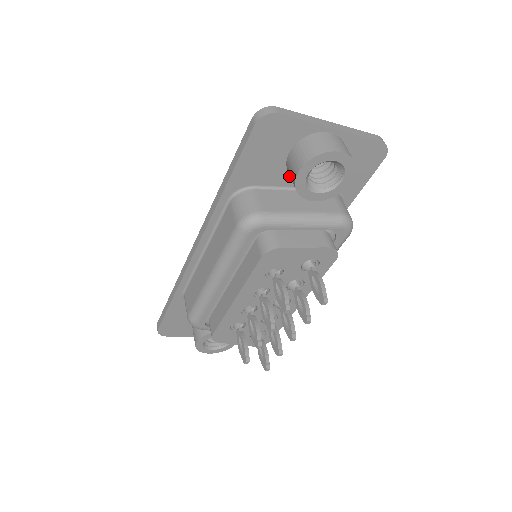
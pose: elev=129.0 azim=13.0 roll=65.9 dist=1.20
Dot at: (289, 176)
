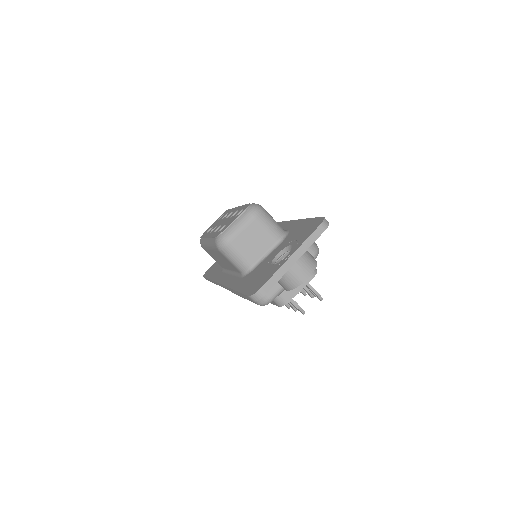
Dot at: occluded
